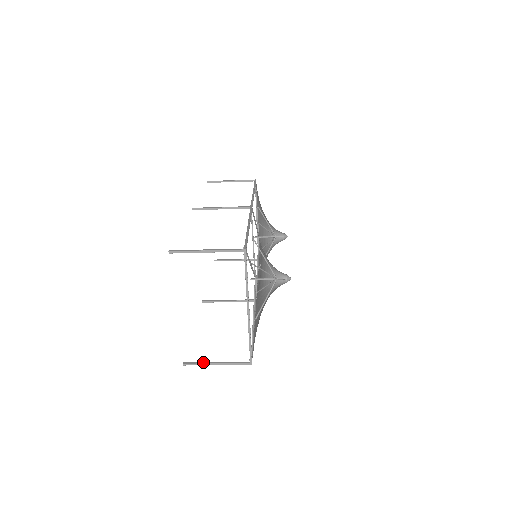
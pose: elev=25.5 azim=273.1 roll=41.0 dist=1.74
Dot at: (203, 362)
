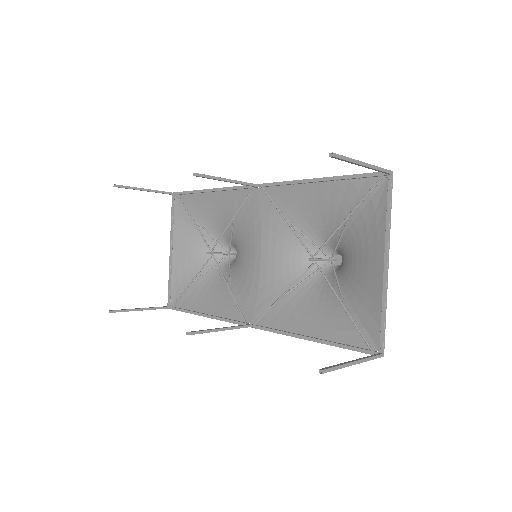
Dot at: (340, 363)
